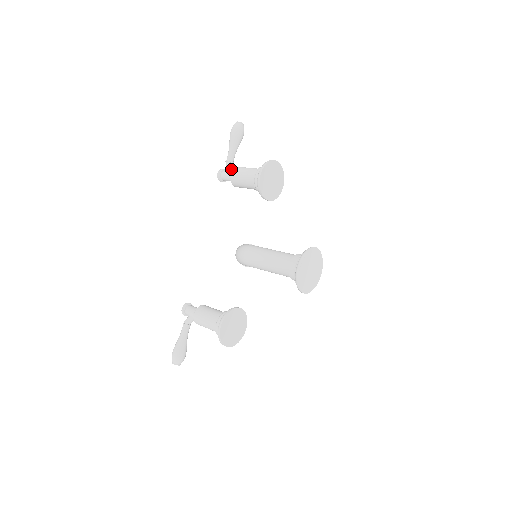
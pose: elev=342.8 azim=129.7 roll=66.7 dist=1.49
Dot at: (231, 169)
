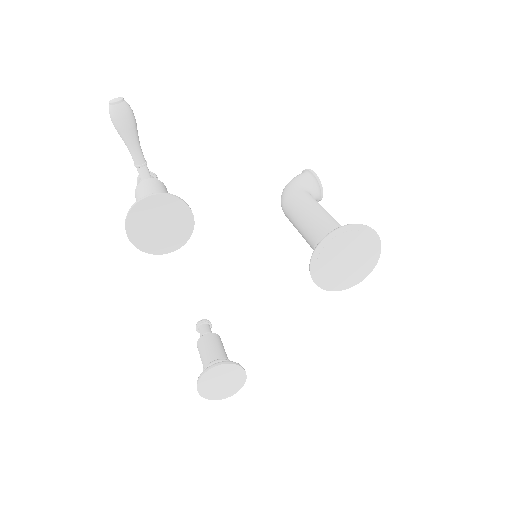
Dot at: occluded
